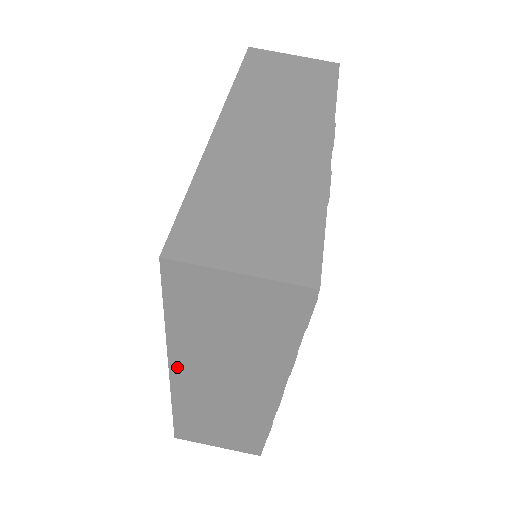
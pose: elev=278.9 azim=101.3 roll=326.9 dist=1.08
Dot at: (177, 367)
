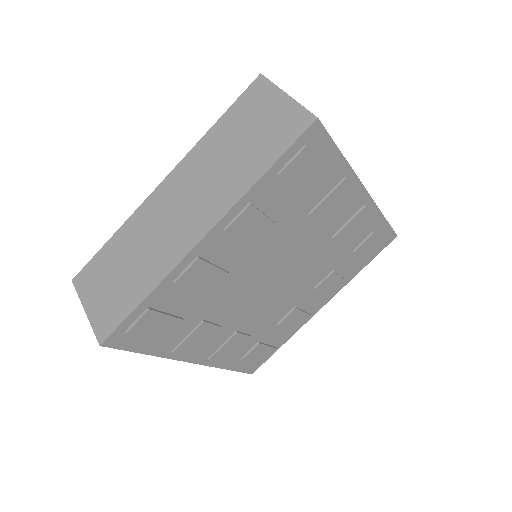
Dot at: (175, 174)
